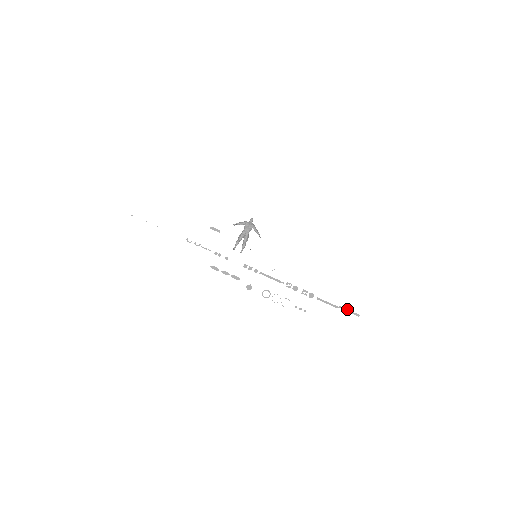
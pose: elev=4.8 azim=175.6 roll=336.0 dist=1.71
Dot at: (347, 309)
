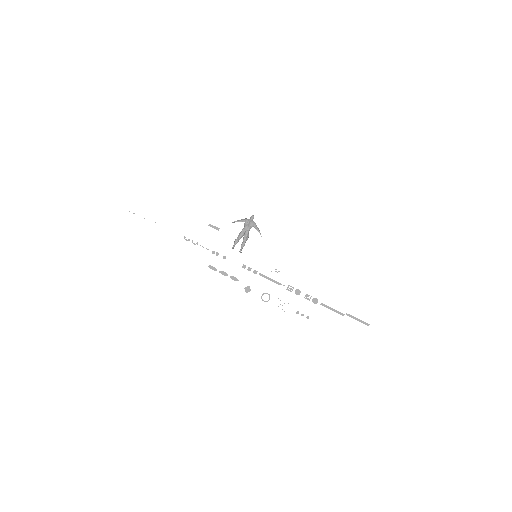
Dot at: (355, 317)
